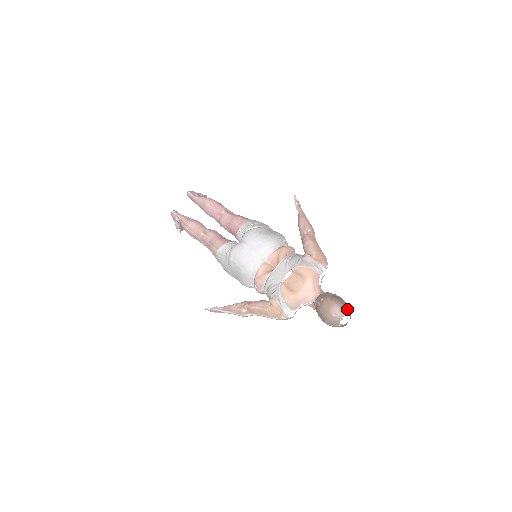
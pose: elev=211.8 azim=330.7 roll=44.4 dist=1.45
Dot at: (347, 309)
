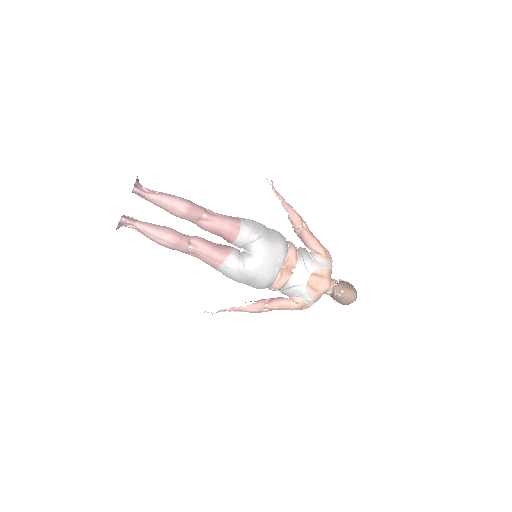
Dot at: (356, 291)
